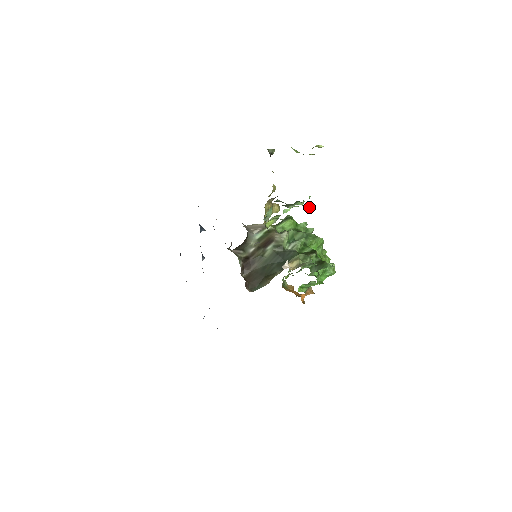
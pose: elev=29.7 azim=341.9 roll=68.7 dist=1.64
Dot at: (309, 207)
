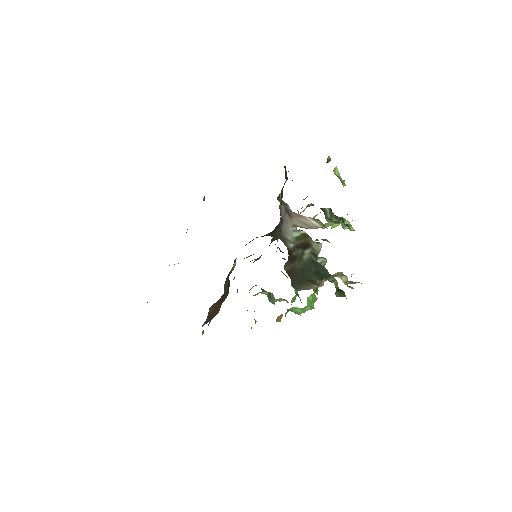
Dot at: (352, 230)
